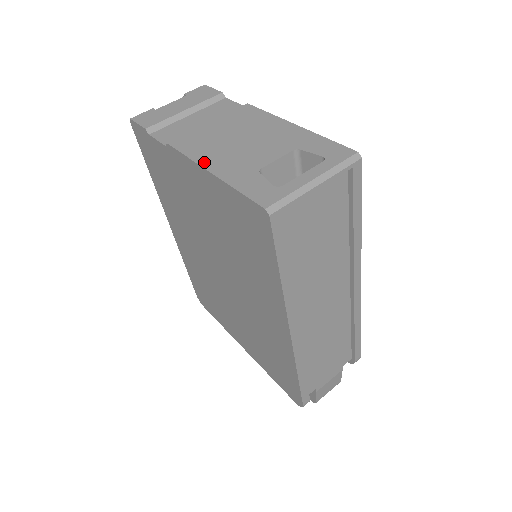
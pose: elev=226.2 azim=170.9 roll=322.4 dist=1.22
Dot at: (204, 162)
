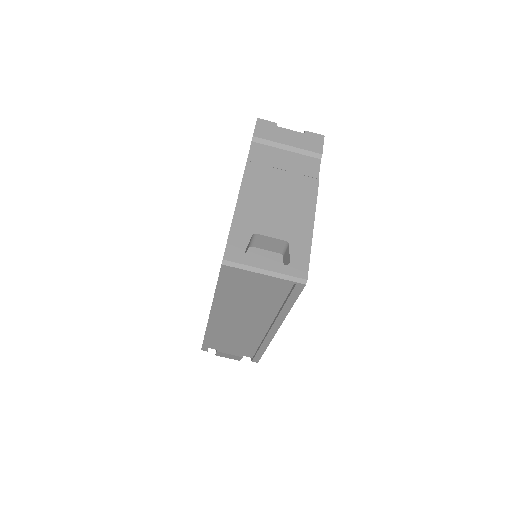
Dot at: (242, 197)
